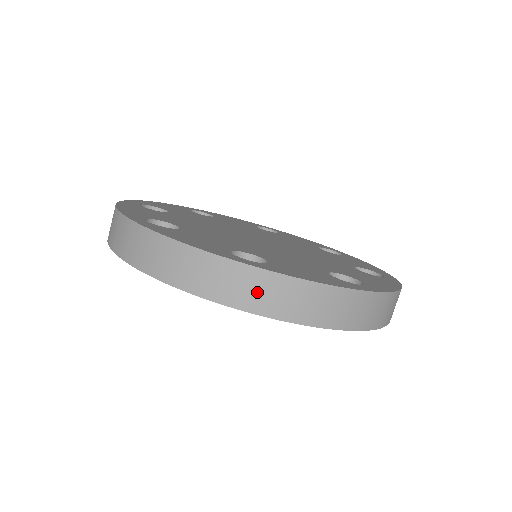
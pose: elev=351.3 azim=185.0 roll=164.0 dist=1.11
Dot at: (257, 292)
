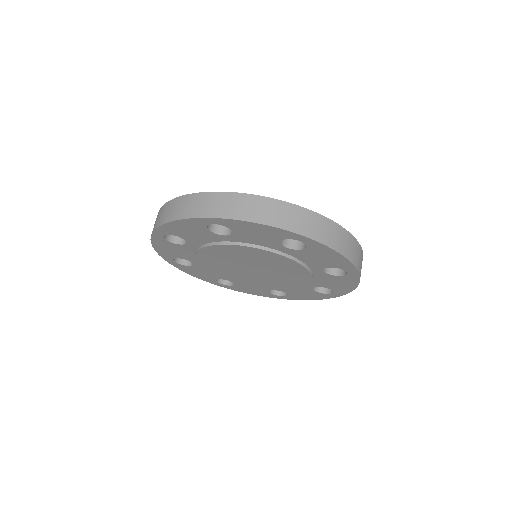
Dot at: (159, 218)
